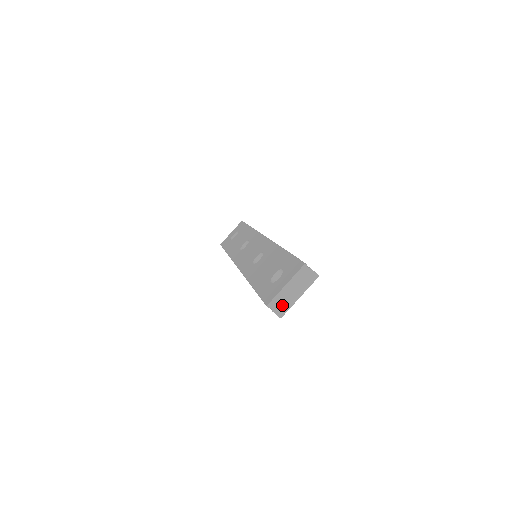
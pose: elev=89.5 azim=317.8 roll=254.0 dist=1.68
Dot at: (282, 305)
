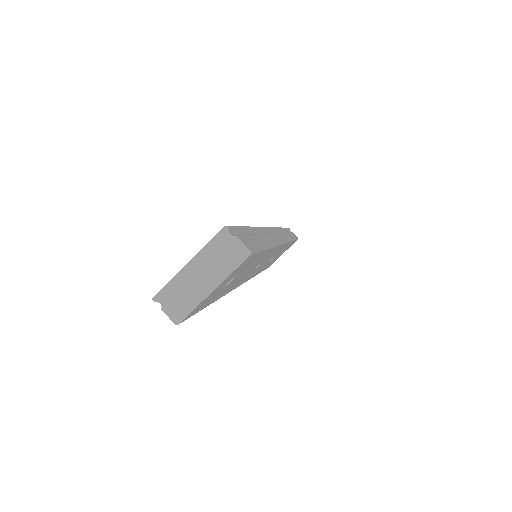
Dot at: (180, 301)
